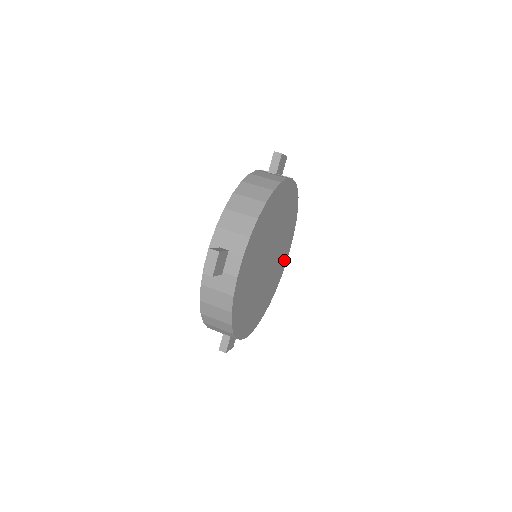
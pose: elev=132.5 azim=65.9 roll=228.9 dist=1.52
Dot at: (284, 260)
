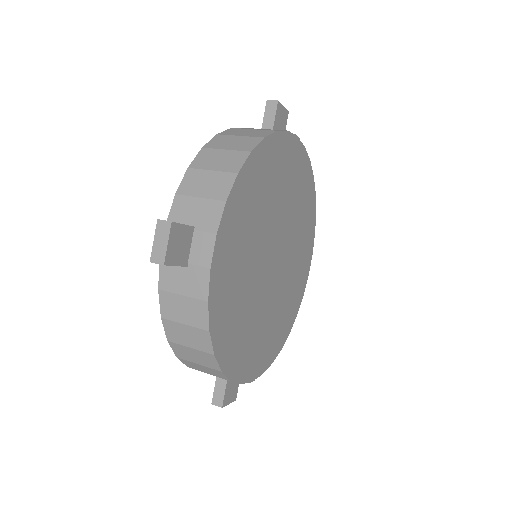
Dot at: (304, 270)
